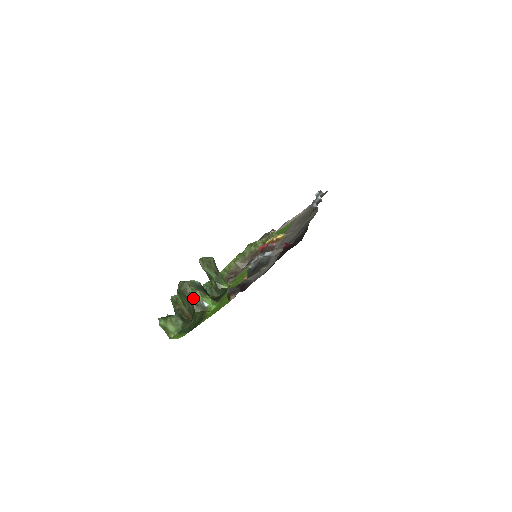
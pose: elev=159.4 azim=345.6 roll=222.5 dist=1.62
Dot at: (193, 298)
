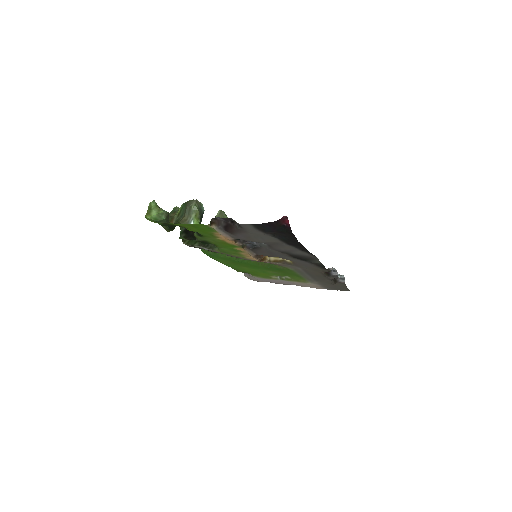
Dot at: (189, 212)
